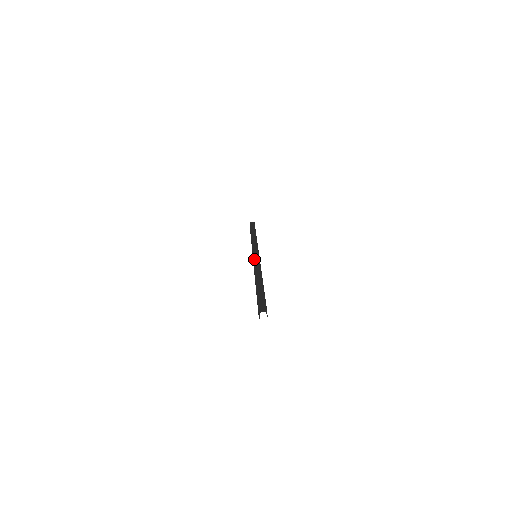
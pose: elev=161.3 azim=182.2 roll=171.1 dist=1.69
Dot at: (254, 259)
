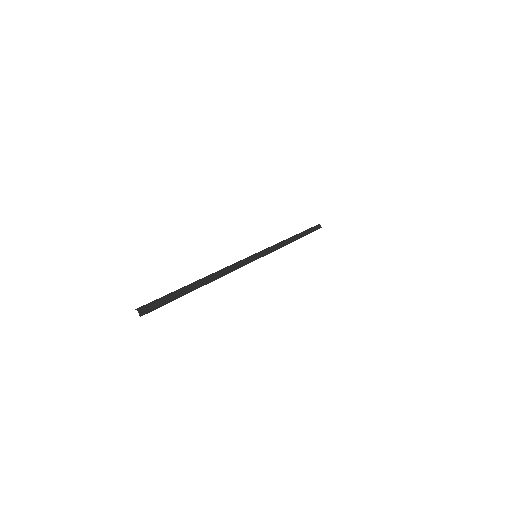
Dot at: occluded
